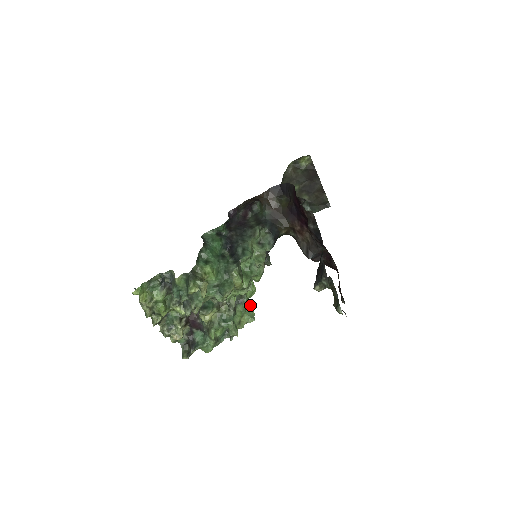
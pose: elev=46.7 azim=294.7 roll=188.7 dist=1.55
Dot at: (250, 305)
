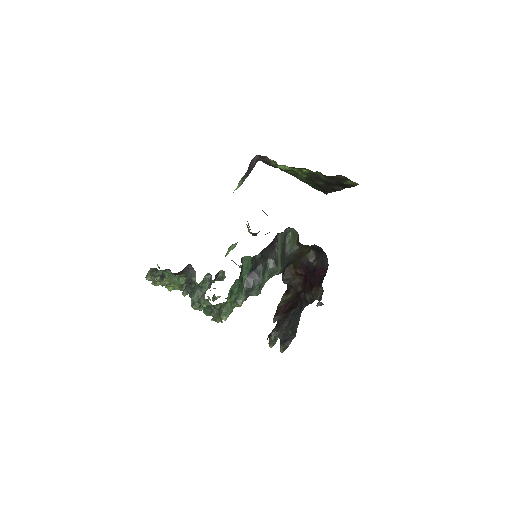
Dot at: occluded
